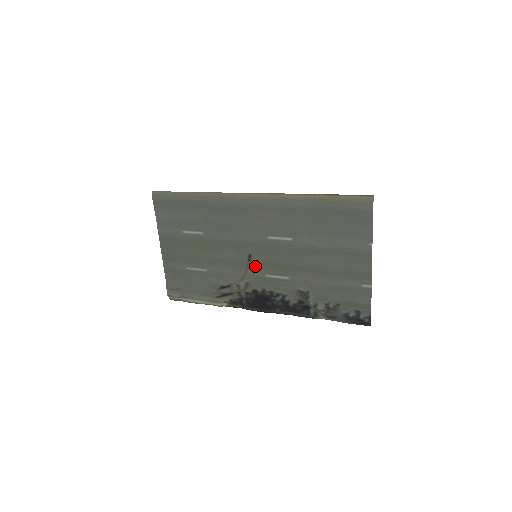
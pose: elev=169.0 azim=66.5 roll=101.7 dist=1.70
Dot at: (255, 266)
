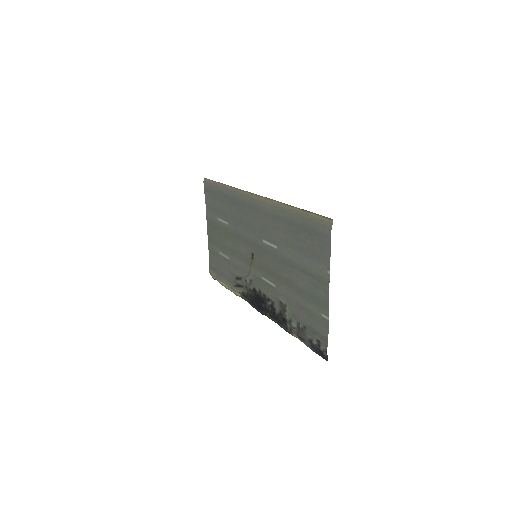
Dot at: (256, 266)
